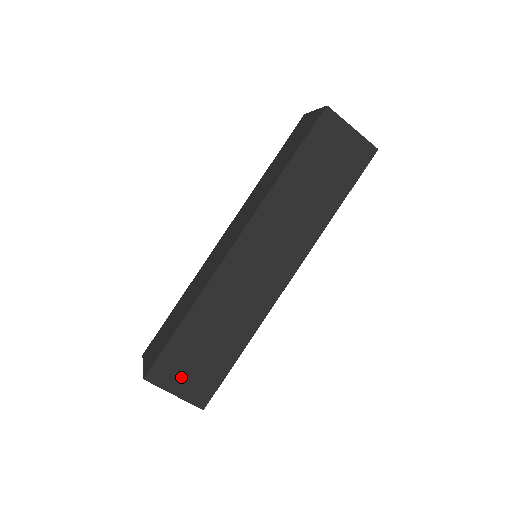
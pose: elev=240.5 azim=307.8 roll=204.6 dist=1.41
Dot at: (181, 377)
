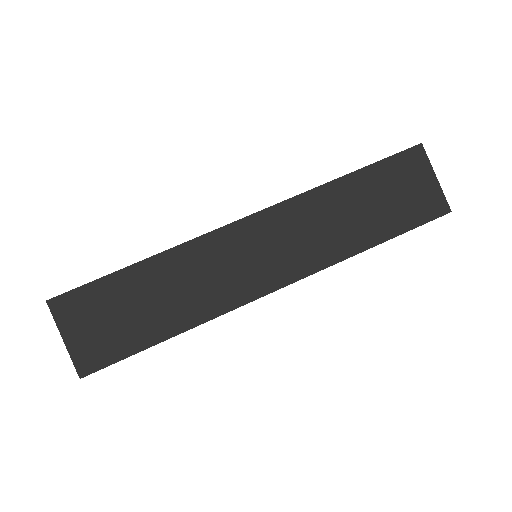
Dot at: occluded
